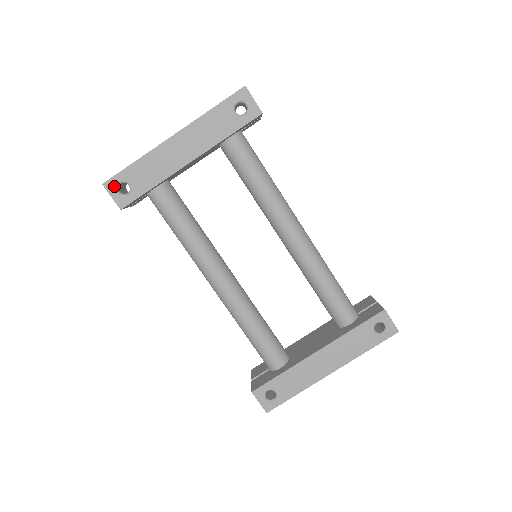
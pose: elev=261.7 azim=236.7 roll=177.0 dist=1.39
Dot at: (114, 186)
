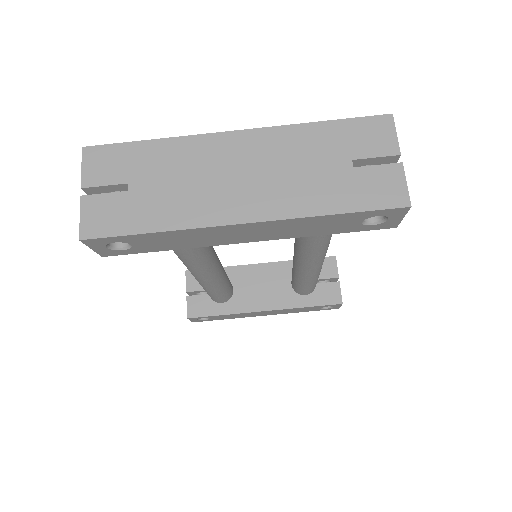
Dot at: (102, 243)
